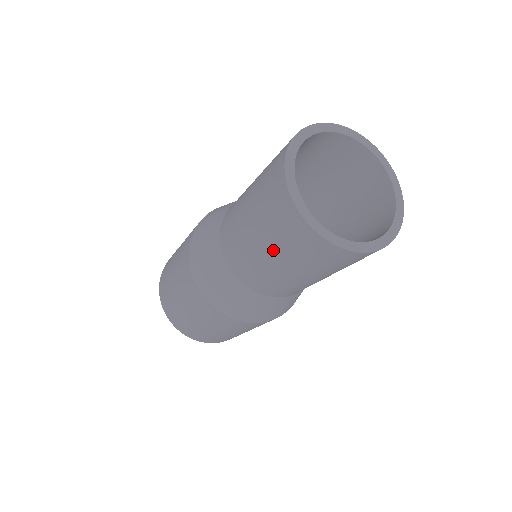
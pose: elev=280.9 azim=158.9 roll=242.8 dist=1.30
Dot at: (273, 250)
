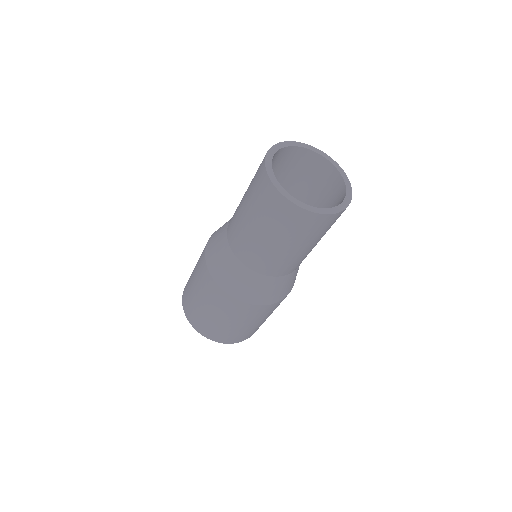
Dot at: (248, 190)
